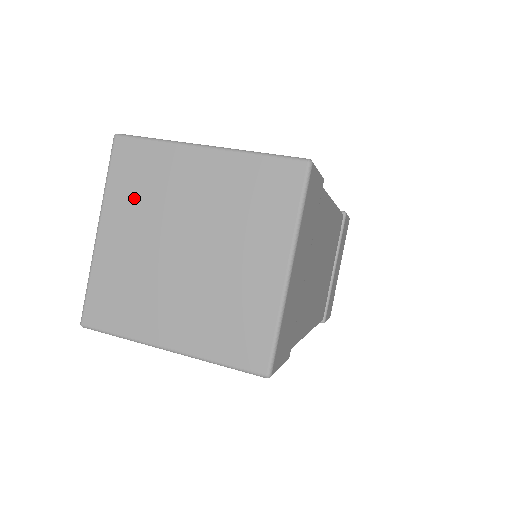
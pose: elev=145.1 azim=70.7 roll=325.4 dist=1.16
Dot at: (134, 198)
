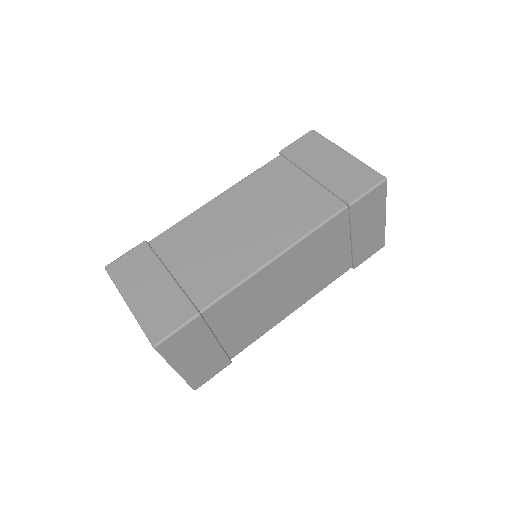
Dot at: occluded
